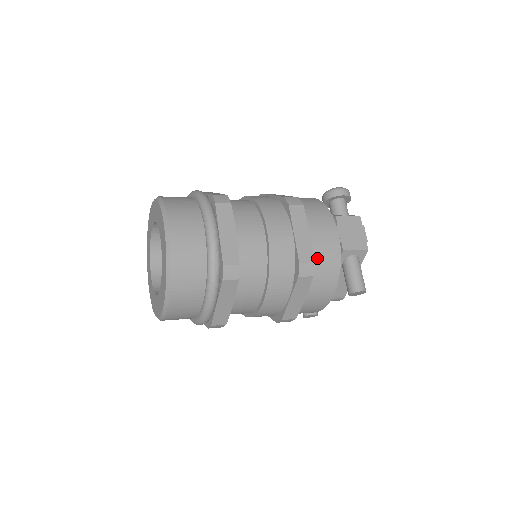
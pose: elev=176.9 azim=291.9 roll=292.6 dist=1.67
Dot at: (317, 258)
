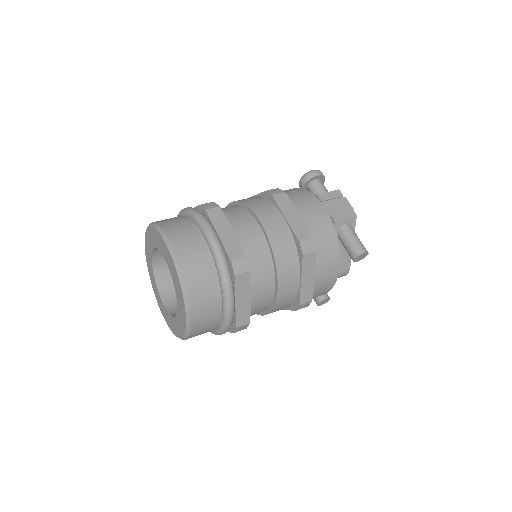
Dot at: (314, 235)
